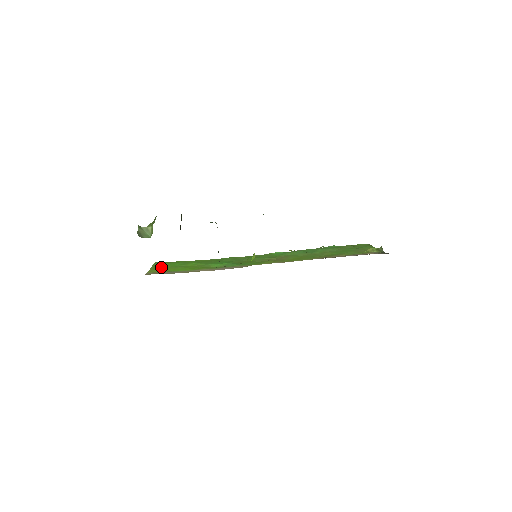
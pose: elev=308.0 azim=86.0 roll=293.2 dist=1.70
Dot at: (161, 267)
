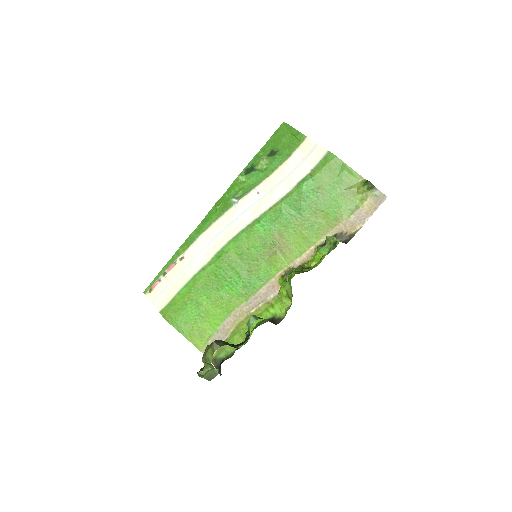
Dot at: (190, 329)
